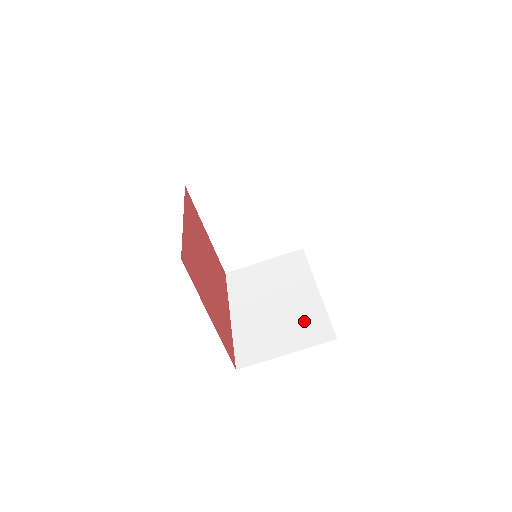
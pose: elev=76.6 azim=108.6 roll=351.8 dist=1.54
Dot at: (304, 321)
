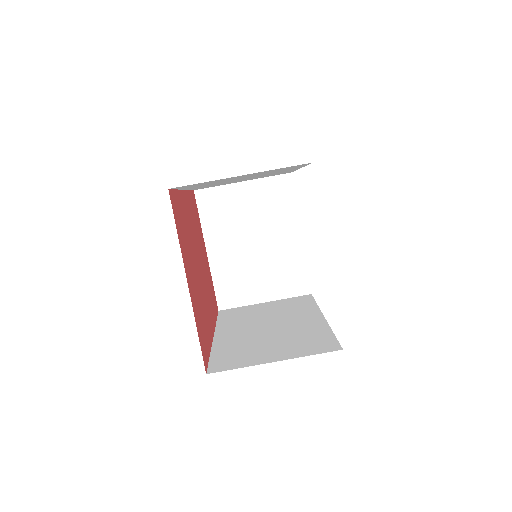
Dot at: (303, 338)
